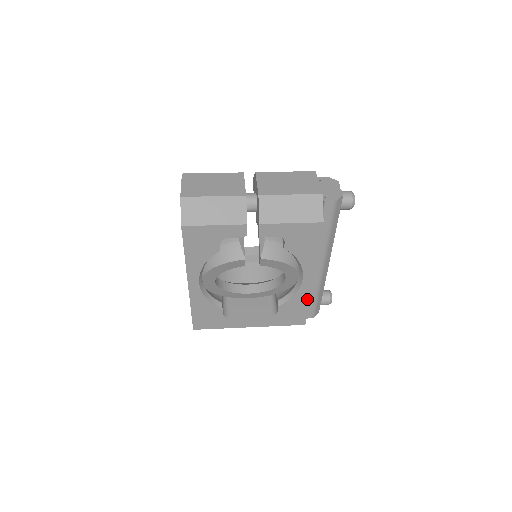
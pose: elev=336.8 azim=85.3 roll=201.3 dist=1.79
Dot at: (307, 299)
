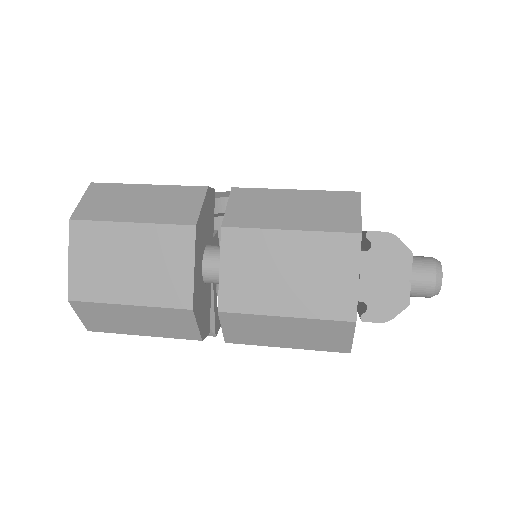
Dot at: occluded
